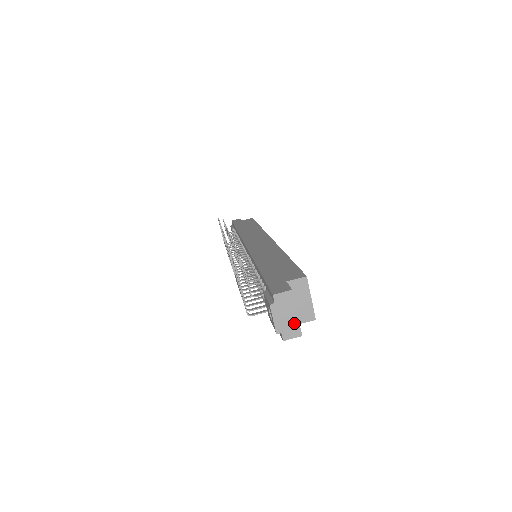
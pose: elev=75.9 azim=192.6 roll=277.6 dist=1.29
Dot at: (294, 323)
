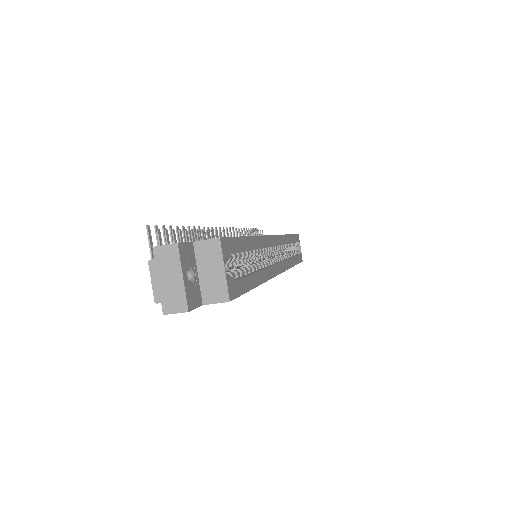
Dot at: (178, 291)
